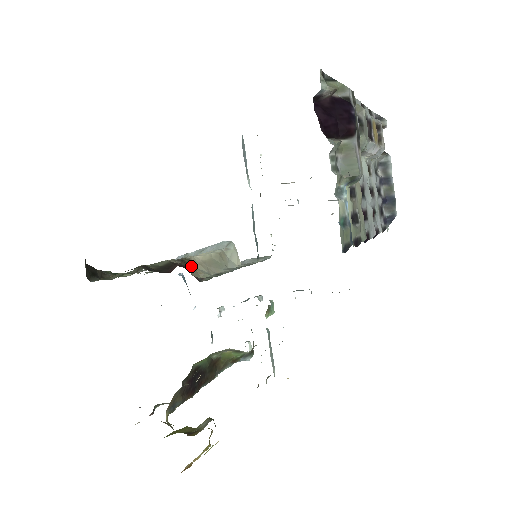
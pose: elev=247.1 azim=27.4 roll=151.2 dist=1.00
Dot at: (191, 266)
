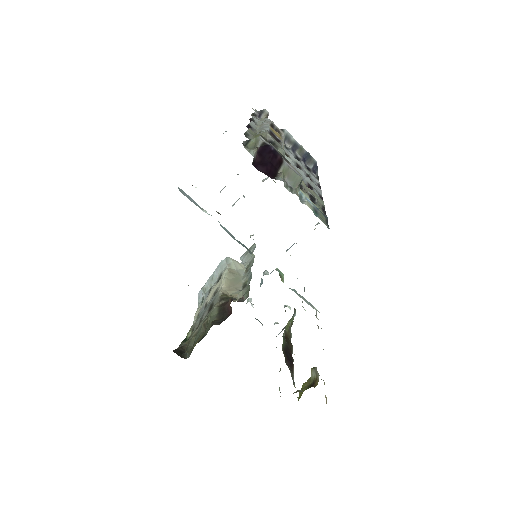
Dot at: (231, 298)
